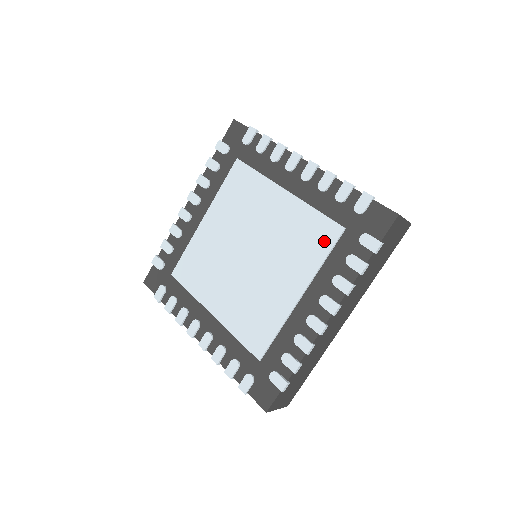
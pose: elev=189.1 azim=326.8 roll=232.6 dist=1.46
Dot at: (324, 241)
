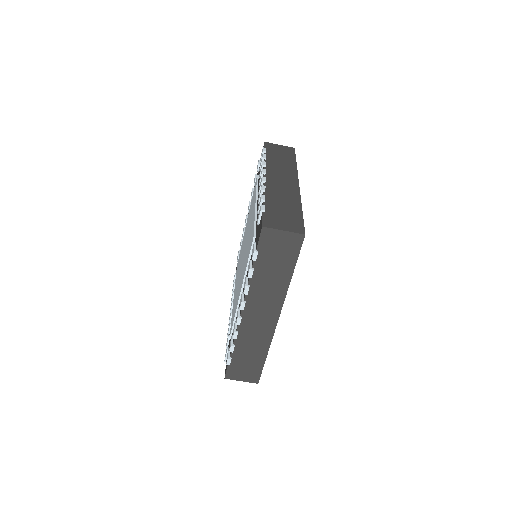
Dot at: (250, 247)
